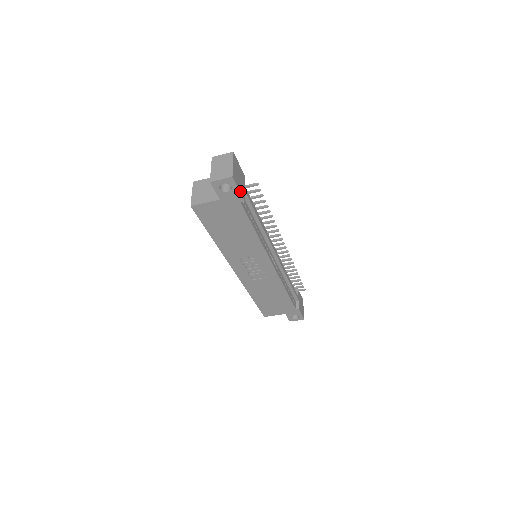
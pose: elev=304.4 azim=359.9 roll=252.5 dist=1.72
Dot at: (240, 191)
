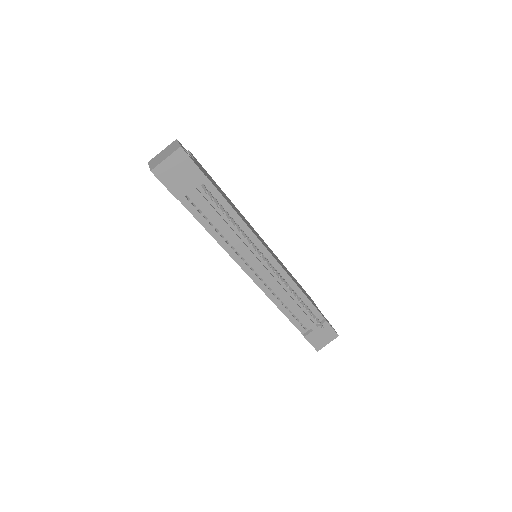
Dot at: (169, 188)
